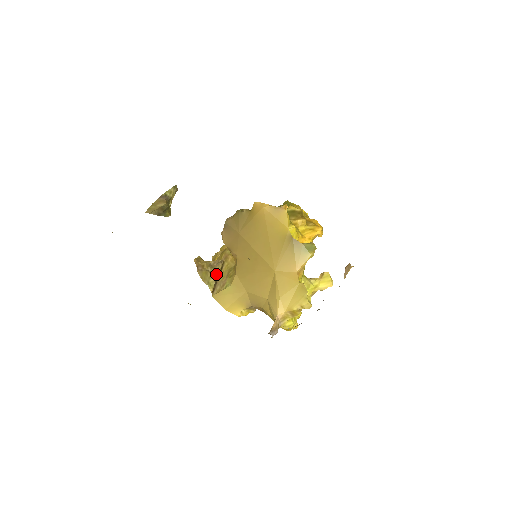
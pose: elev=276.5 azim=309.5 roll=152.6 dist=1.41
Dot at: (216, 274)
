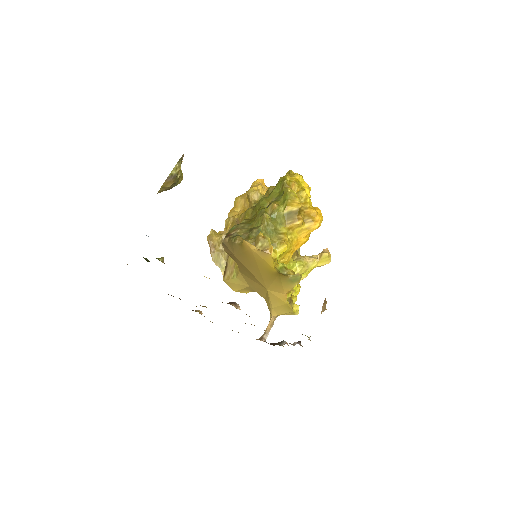
Dot at: (227, 254)
